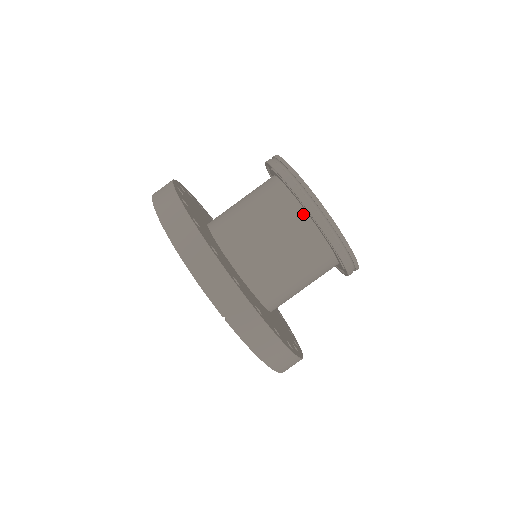
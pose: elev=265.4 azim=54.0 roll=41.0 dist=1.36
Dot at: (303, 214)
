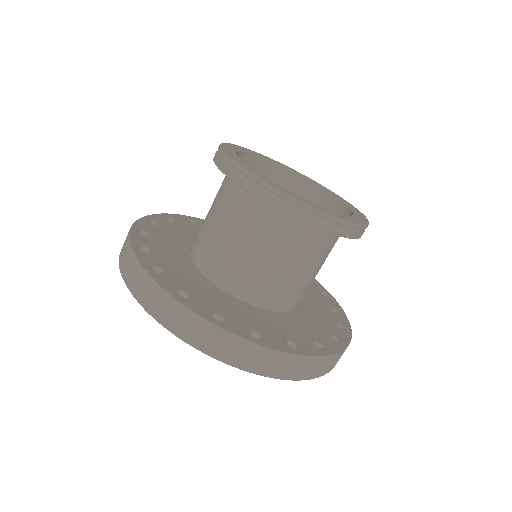
Dot at: occluded
